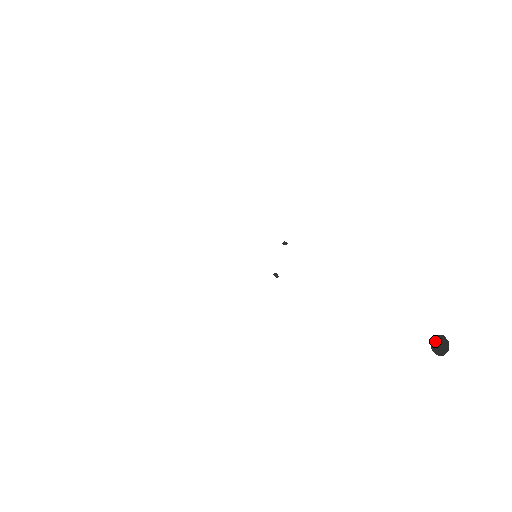
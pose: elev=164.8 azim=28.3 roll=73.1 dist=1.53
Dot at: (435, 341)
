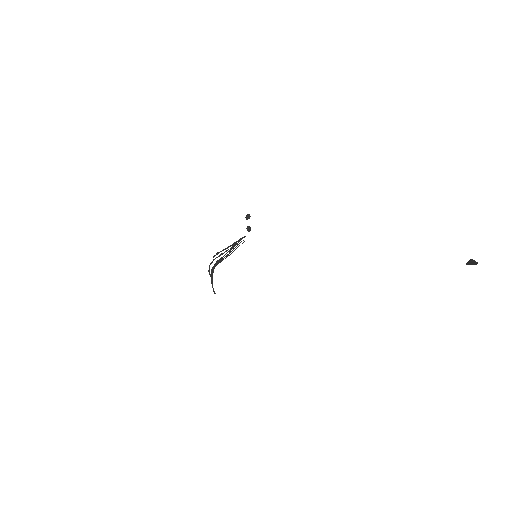
Dot at: (469, 264)
